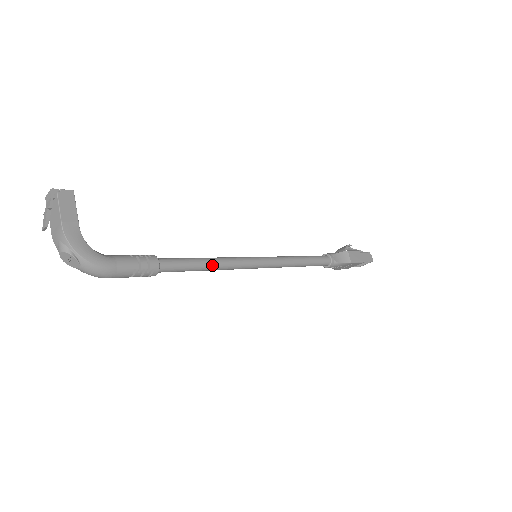
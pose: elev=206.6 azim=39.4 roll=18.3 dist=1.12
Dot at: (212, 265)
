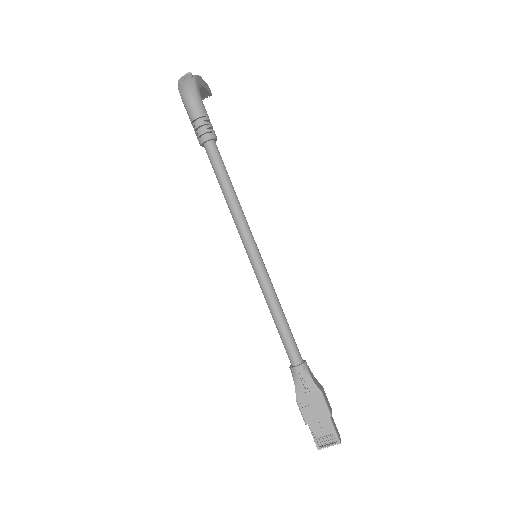
Dot at: (235, 194)
